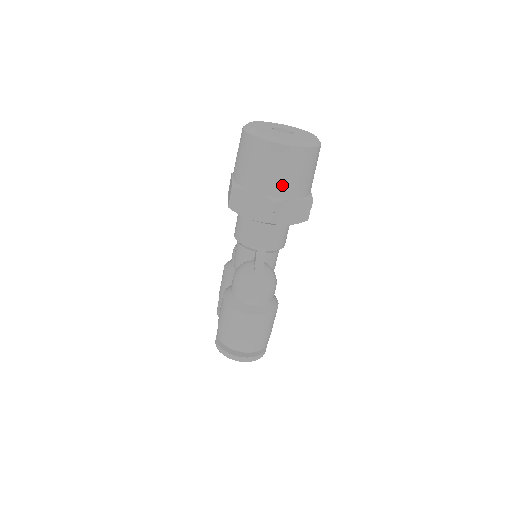
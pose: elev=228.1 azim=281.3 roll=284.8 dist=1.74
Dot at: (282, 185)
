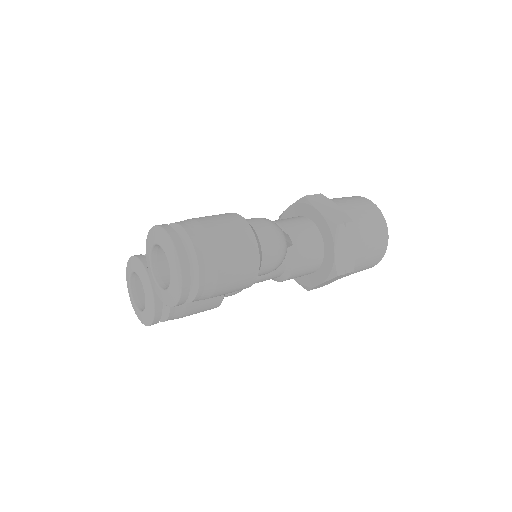
Dot at: (361, 226)
